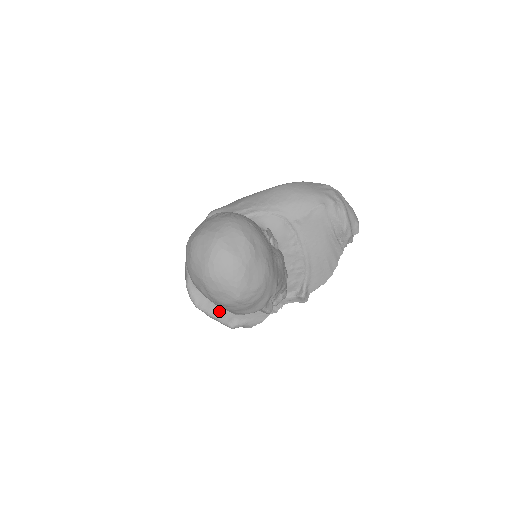
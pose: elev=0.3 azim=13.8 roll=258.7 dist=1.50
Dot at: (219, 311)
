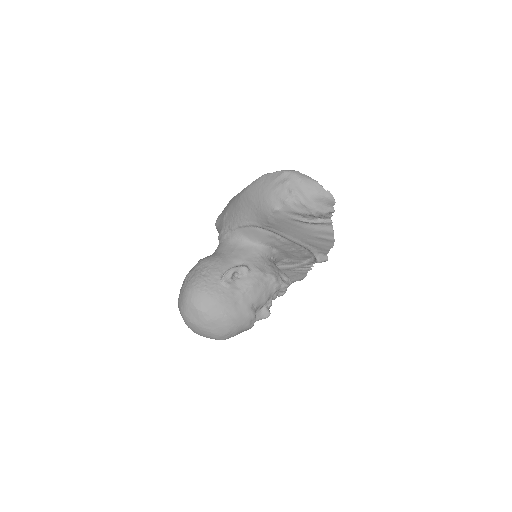
Dot at: occluded
